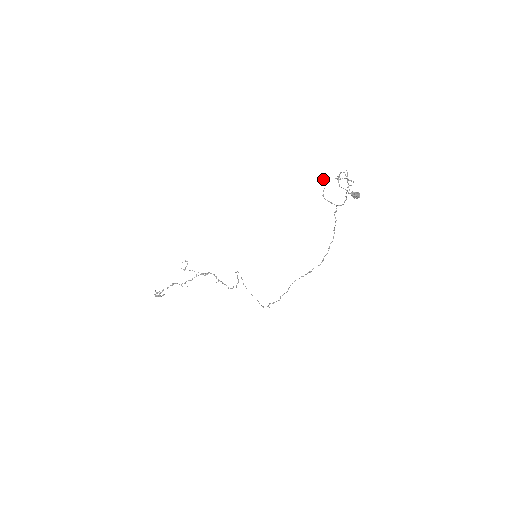
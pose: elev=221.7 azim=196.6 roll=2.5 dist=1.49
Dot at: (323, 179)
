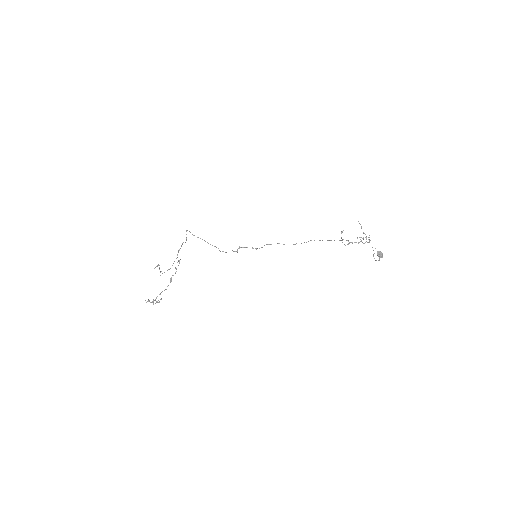
Dot at: occluded
